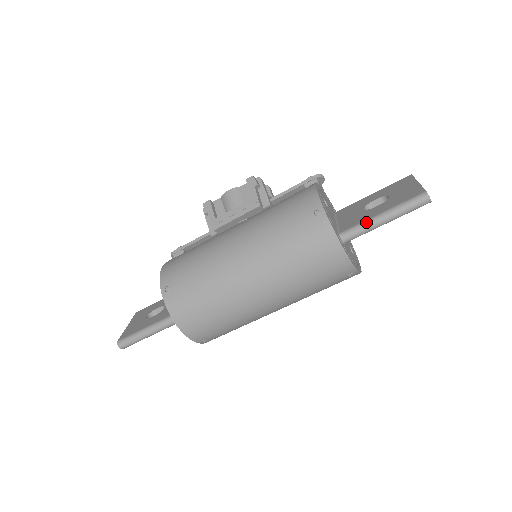
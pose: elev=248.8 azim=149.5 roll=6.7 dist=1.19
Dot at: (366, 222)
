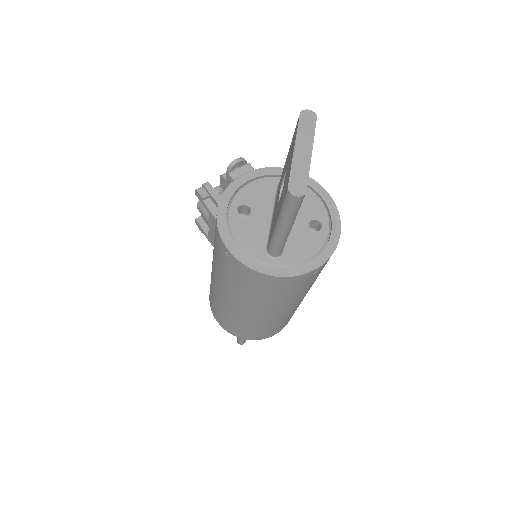
Dot at: (273, 237)
